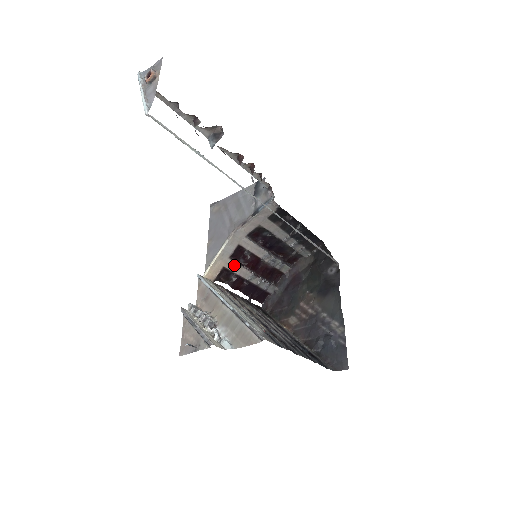
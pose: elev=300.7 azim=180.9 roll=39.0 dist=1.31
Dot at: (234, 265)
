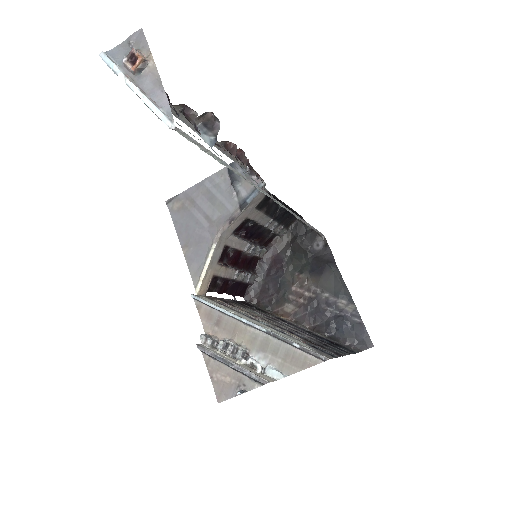
Dot at: (222, 269)
